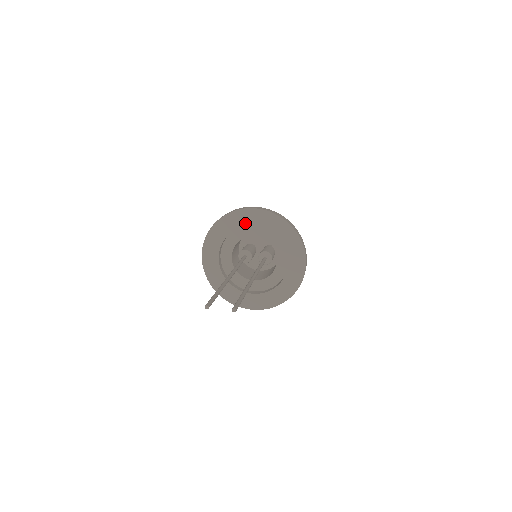
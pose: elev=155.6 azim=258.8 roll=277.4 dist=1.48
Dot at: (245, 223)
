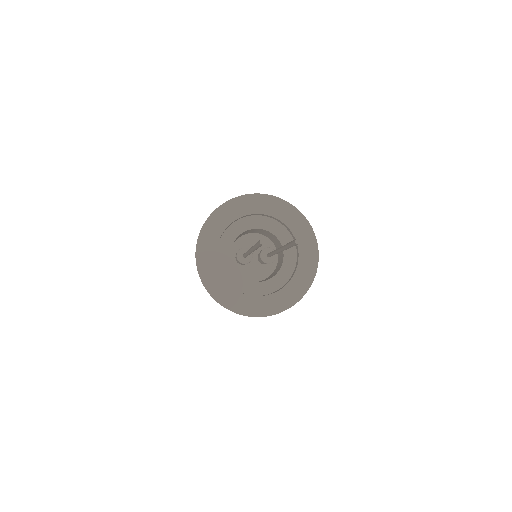
Dot at: (247, 211)
